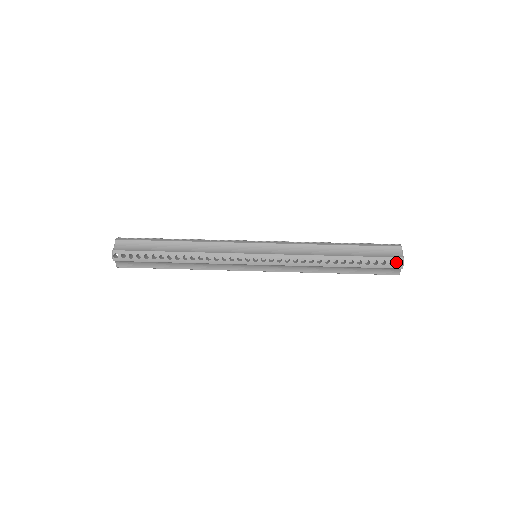
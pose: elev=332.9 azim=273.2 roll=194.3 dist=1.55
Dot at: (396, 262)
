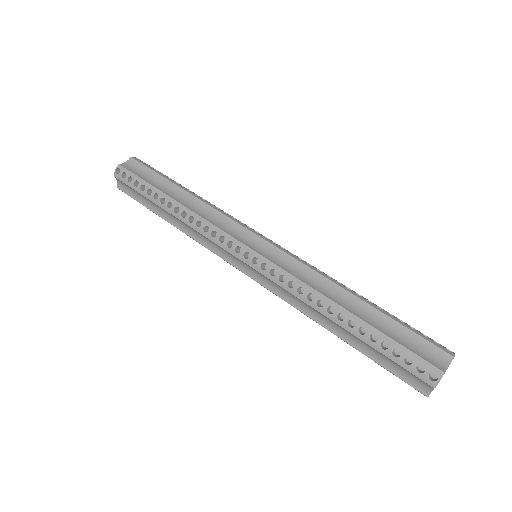
Dot at: (416, 389)
